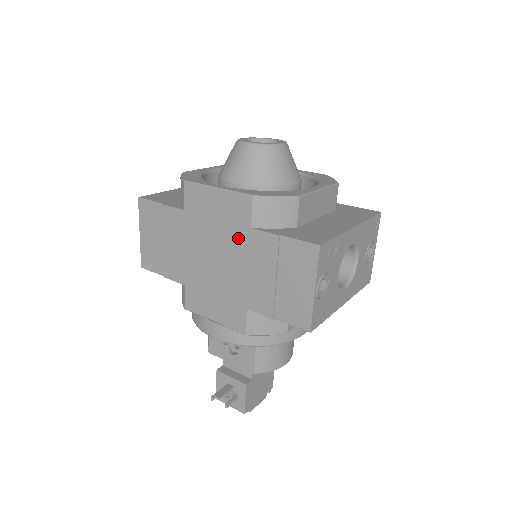
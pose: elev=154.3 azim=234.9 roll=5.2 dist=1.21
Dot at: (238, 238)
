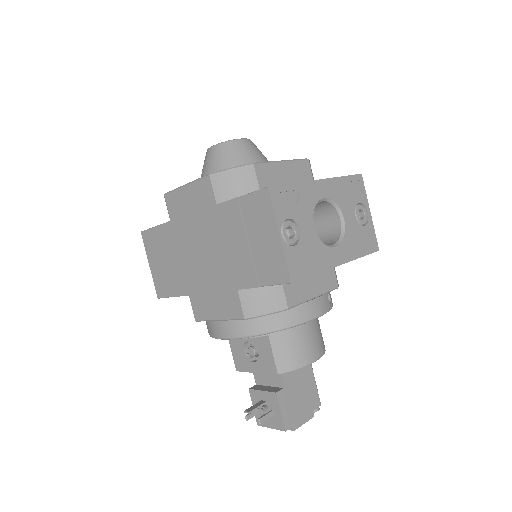
Dot at: (211, 221)
